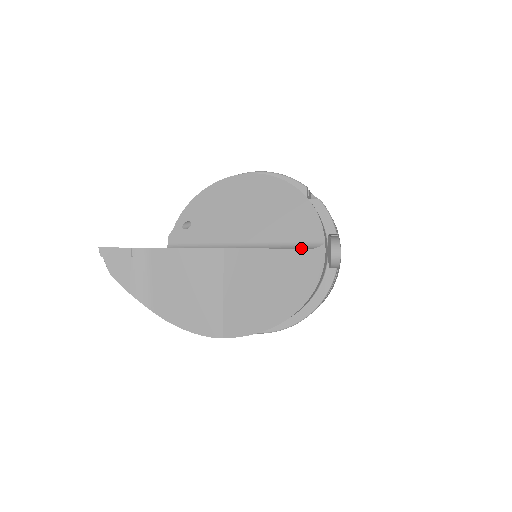
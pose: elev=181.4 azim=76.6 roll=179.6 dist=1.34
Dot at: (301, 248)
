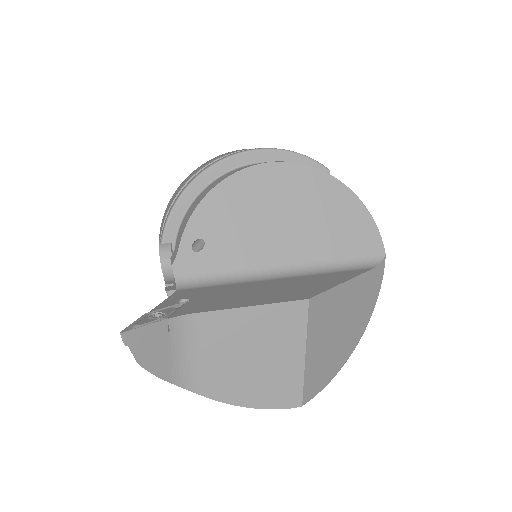
Dot at: (363, 266)
